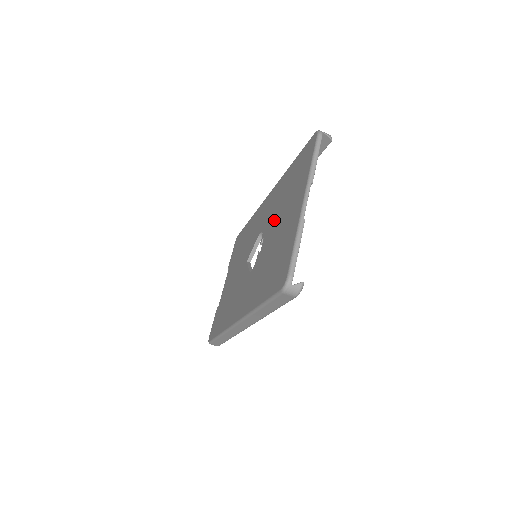
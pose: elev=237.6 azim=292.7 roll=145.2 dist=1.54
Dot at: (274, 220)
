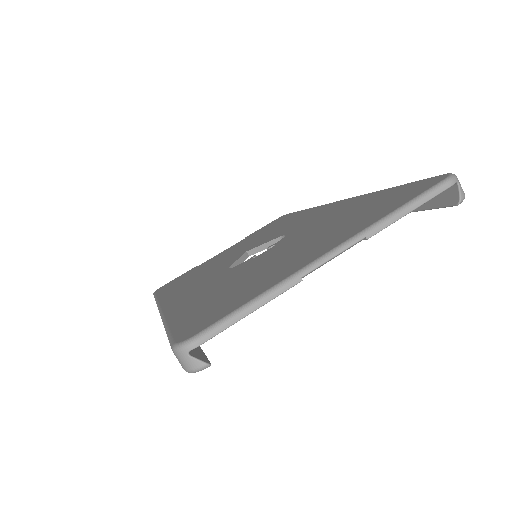
Dot at: (299, 237)
